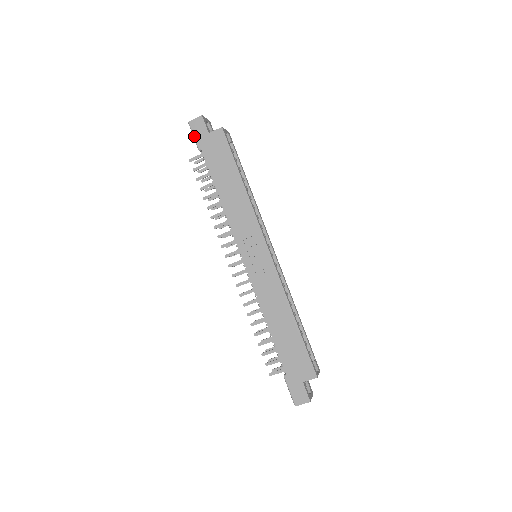
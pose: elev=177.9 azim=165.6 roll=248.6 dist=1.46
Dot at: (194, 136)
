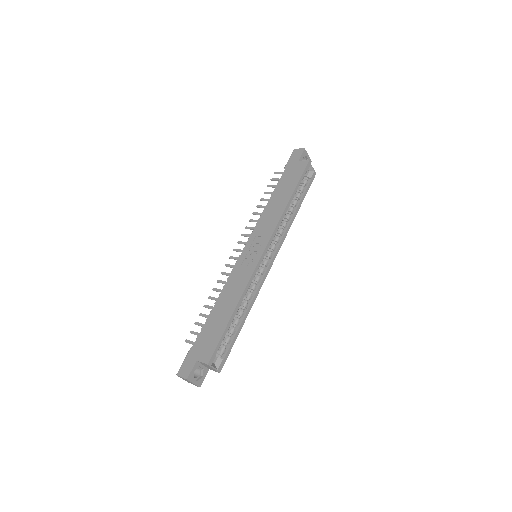
Dot at: (289, 158)
